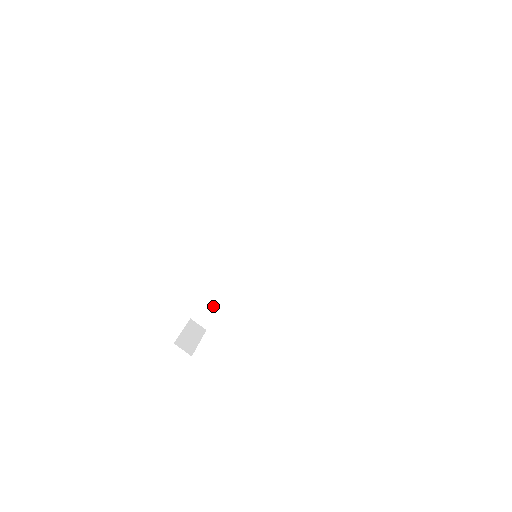
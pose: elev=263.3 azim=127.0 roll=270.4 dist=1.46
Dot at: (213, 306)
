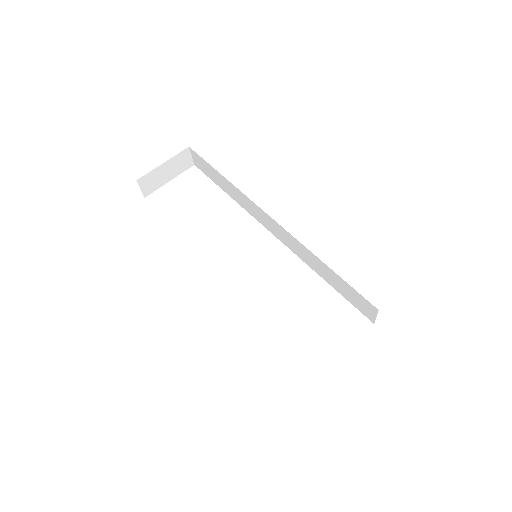
Dot at: (212, 174)
